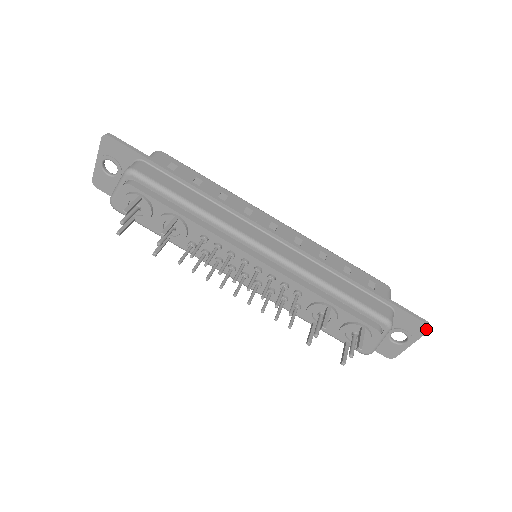
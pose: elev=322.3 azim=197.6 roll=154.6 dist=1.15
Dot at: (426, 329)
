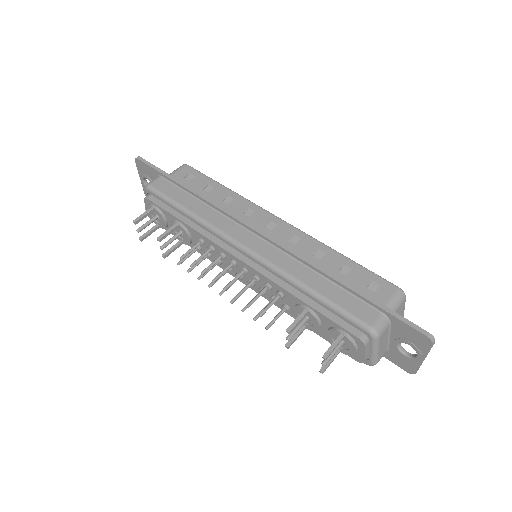
Dot at: (429, 342)
